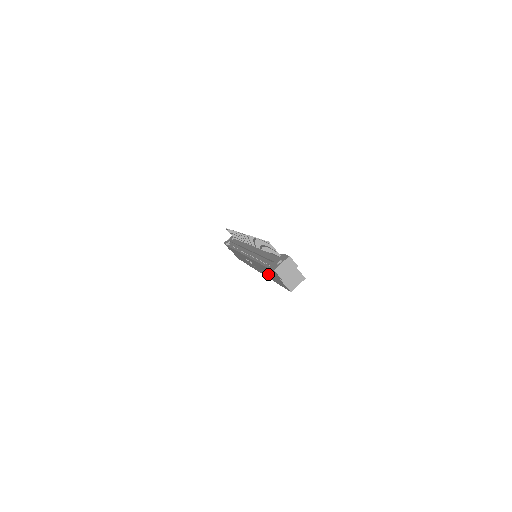
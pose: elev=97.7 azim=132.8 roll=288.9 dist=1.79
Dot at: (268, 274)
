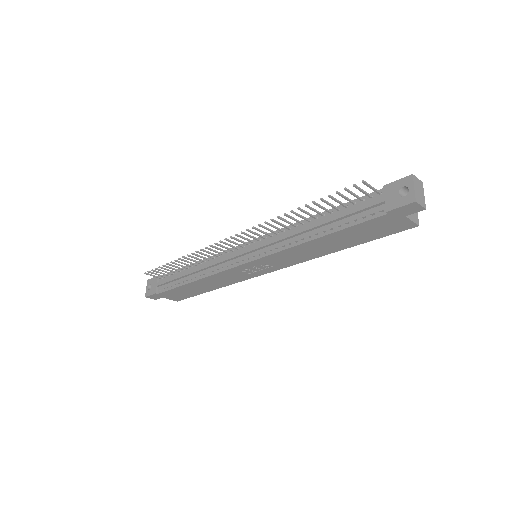
Dot at: (337, 244)
